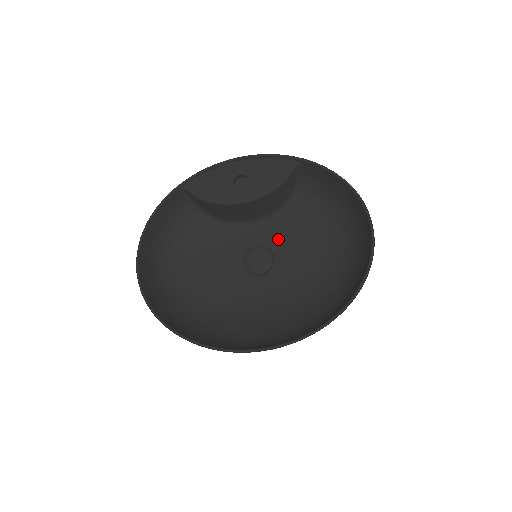
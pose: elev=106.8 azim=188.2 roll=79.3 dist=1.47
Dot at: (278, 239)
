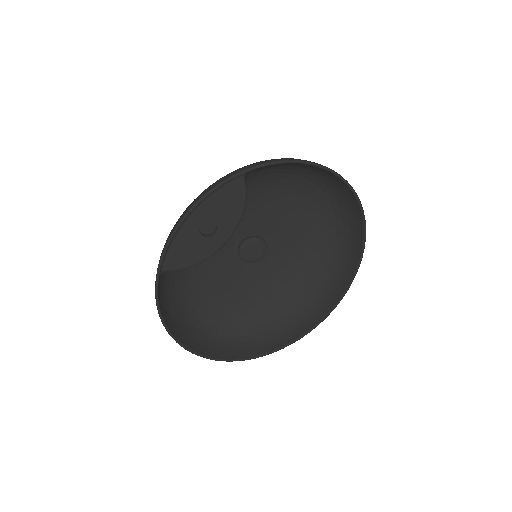
Dot at: (255, 224)
